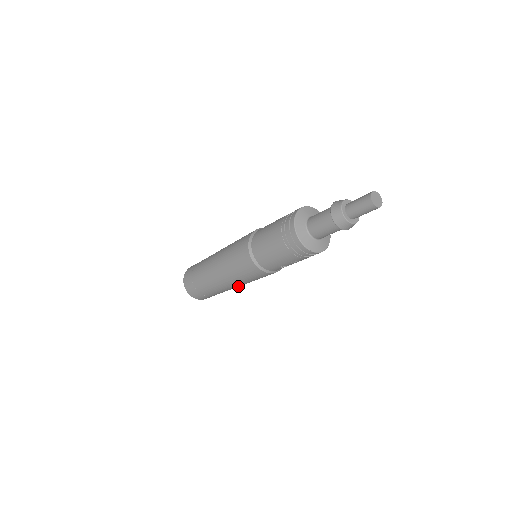
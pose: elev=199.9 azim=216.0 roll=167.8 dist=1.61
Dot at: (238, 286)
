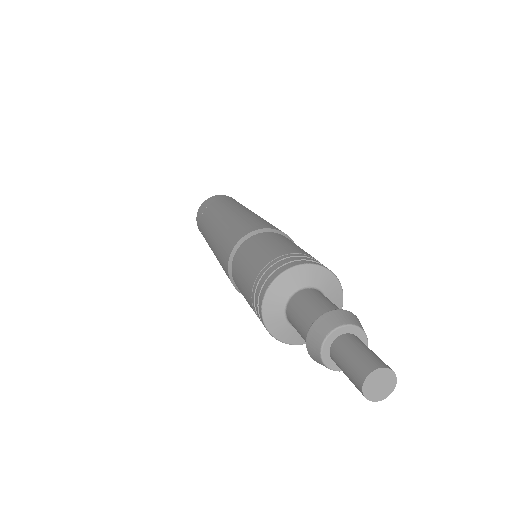
Dot at: occluded
